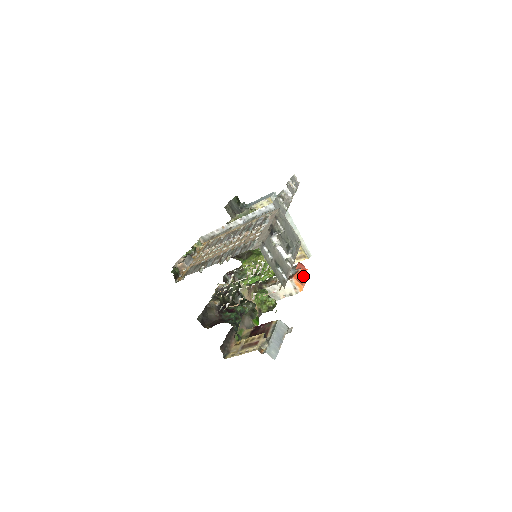
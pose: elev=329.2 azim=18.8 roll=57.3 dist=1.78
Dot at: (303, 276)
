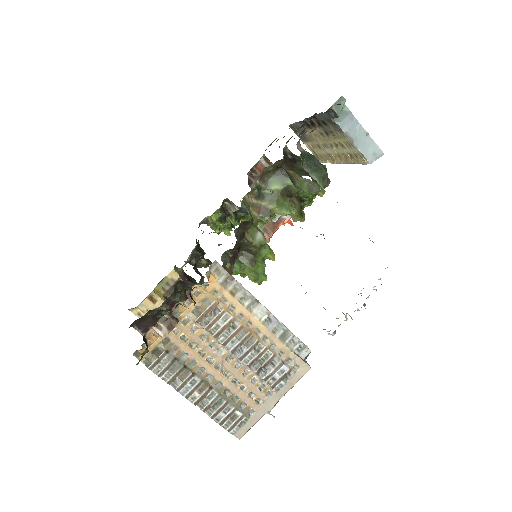
Dot at: occluded
